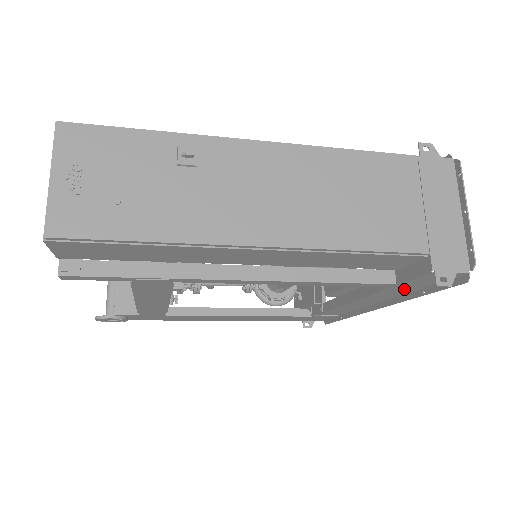
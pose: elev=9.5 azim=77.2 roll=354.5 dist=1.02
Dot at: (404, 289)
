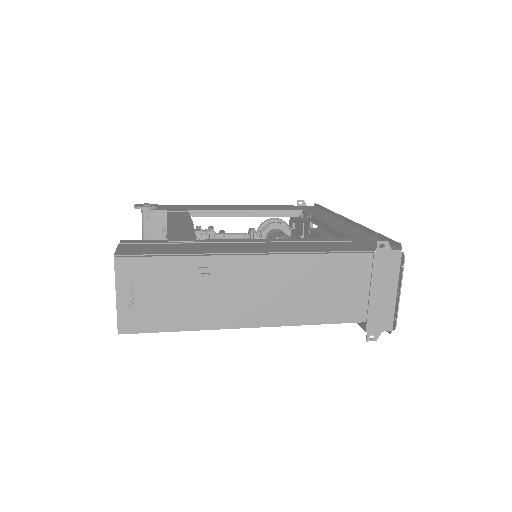
Dot at: occluded
